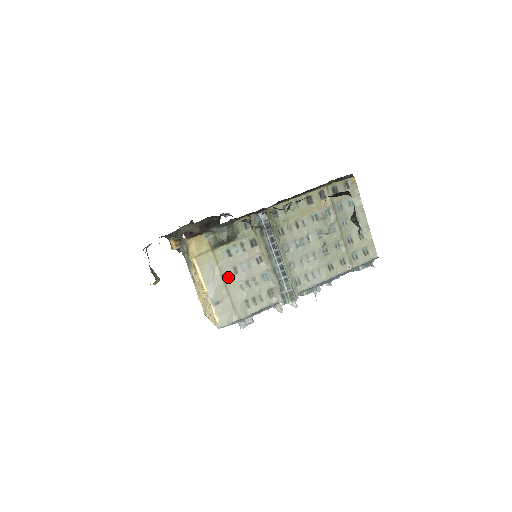
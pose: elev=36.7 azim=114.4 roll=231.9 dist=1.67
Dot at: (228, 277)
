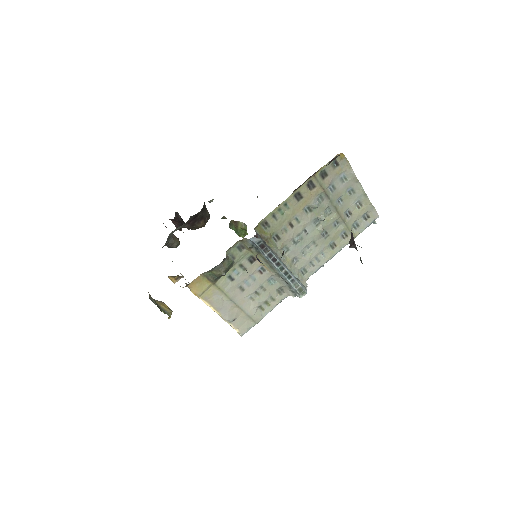
Dot at: (236, 297)
